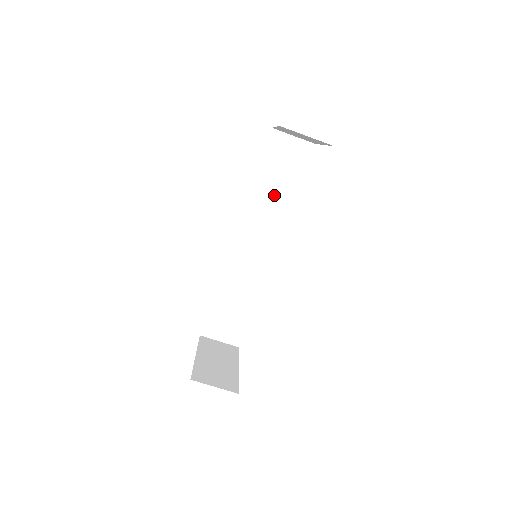
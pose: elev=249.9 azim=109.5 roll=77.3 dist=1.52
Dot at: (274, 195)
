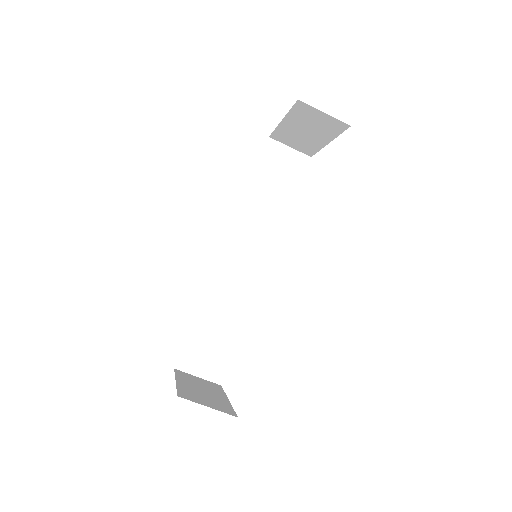
Dot at: (269, 205)
